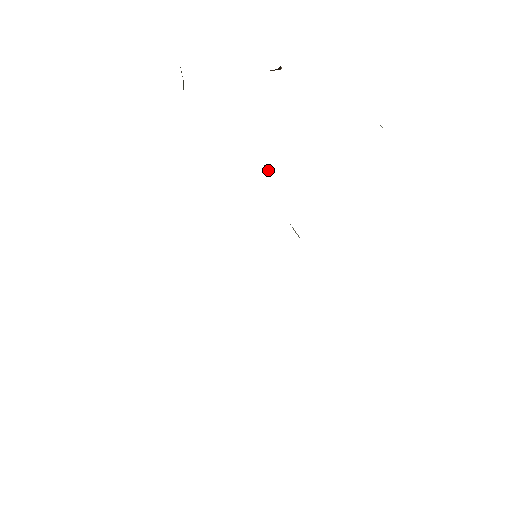
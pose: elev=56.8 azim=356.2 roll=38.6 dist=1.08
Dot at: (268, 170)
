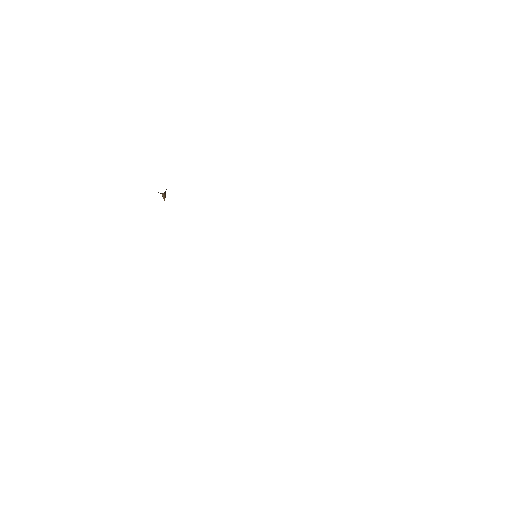
Dot at: occluded
